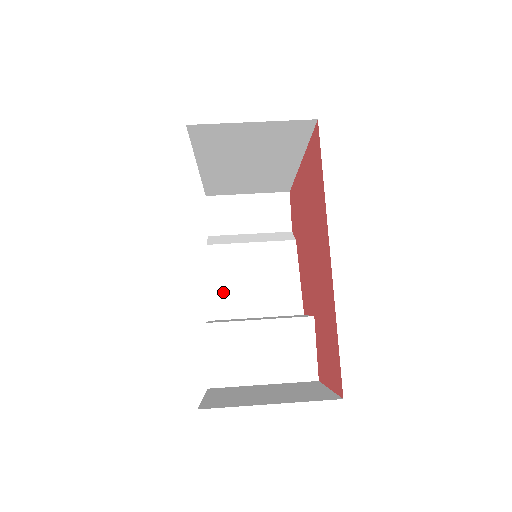
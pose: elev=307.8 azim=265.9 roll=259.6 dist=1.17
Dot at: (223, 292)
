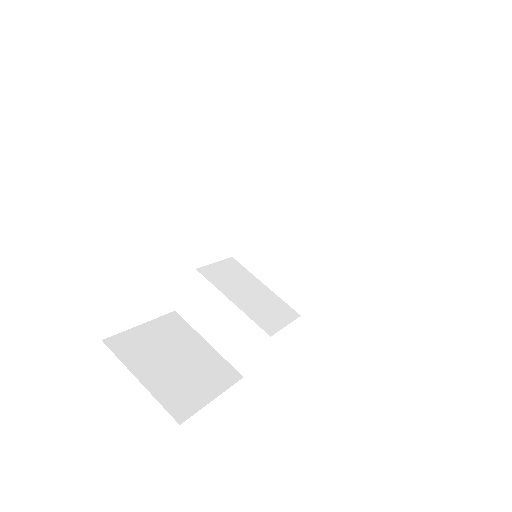
Dot at: (258, 243)
